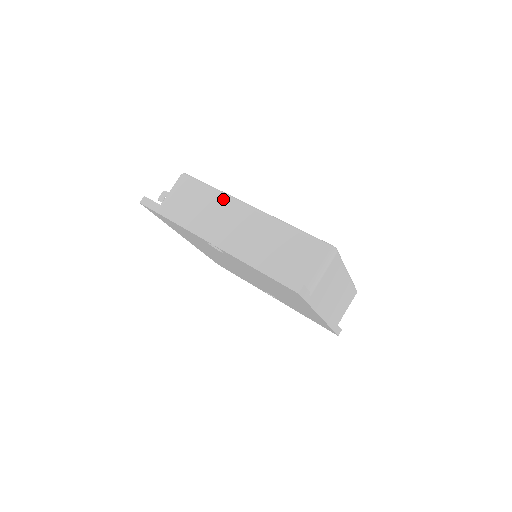
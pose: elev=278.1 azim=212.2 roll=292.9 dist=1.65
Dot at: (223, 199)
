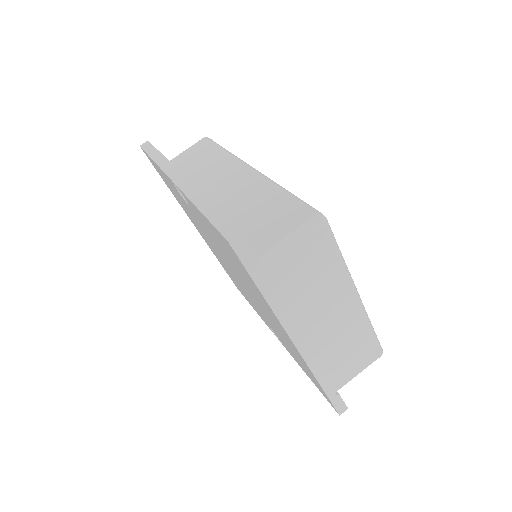
Dot at: (227, 158)
